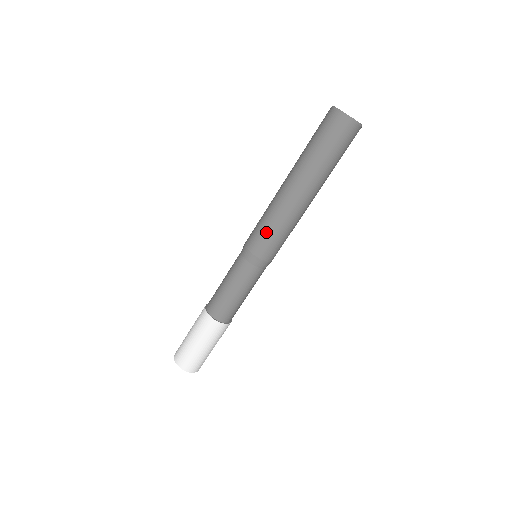
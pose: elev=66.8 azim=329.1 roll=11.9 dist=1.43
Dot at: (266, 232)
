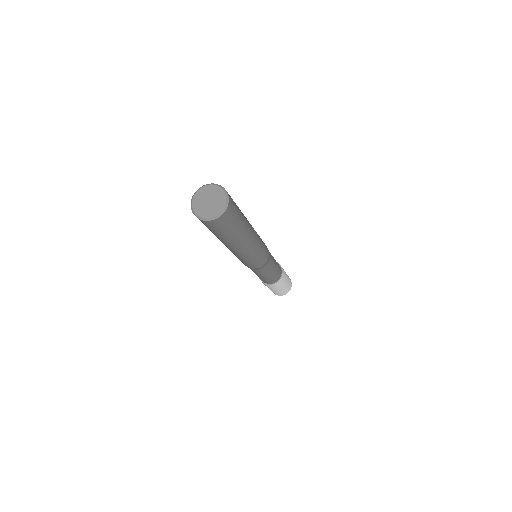
Dot at: (255, 261)
